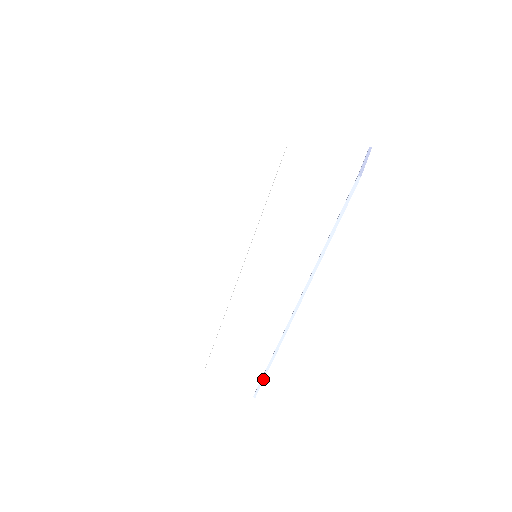
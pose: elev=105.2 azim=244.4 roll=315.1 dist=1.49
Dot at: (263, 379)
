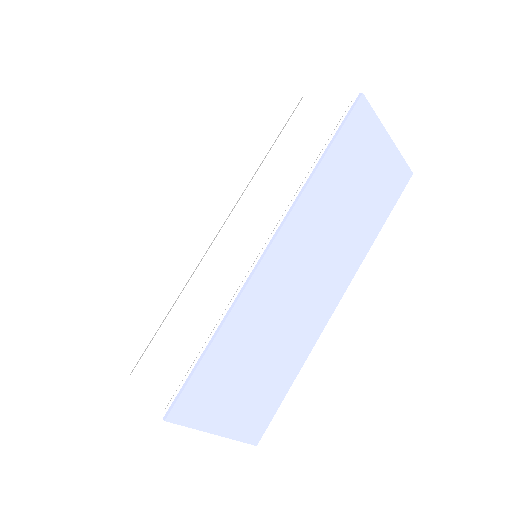
Dot at: (188, 379)
